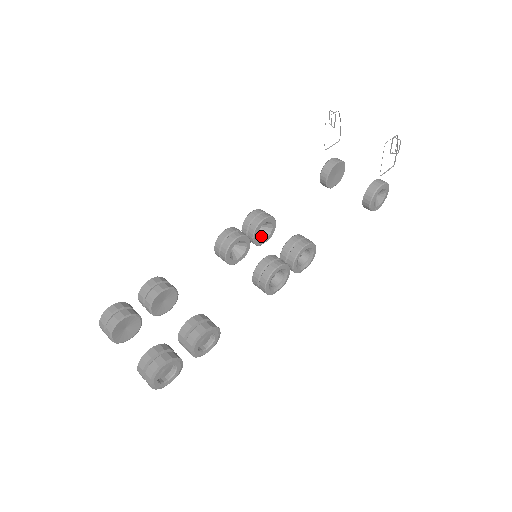
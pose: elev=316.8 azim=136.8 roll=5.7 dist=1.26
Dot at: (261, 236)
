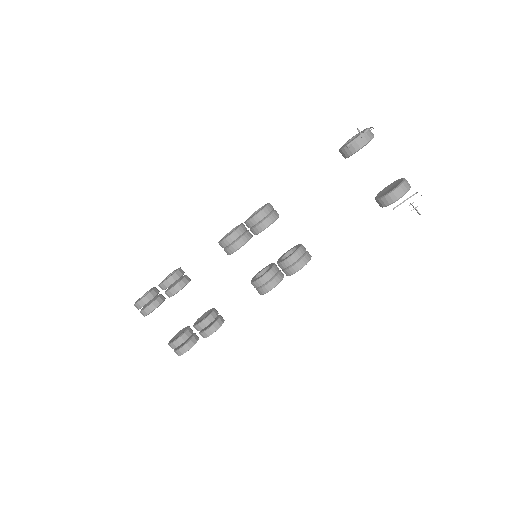
Dot at: occluded
